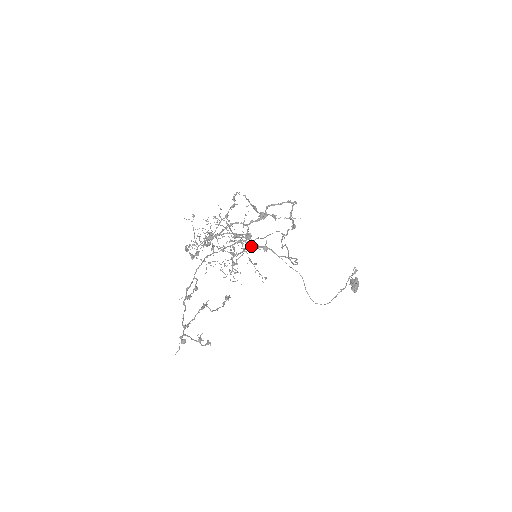
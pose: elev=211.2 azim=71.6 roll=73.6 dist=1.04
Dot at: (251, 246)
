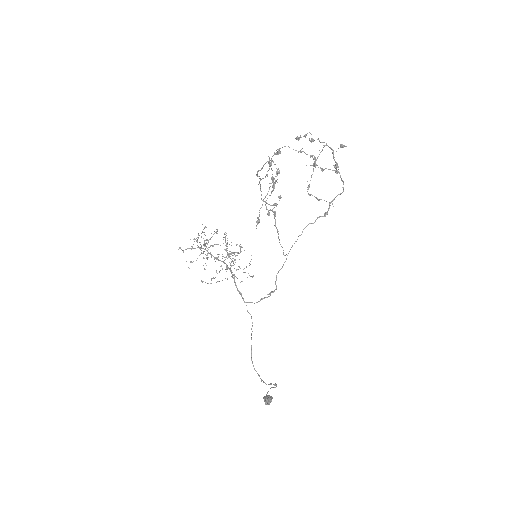
Dot at: (346, 146)
